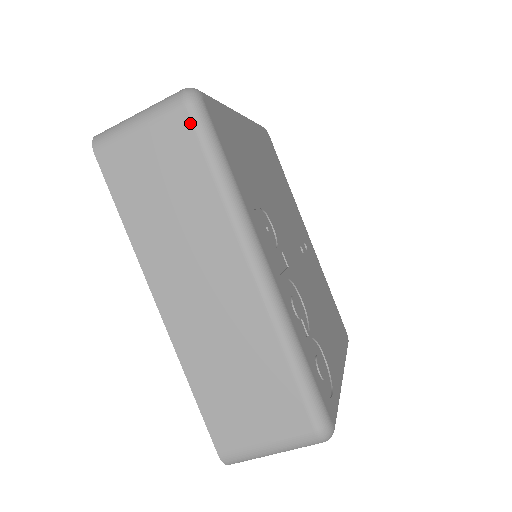
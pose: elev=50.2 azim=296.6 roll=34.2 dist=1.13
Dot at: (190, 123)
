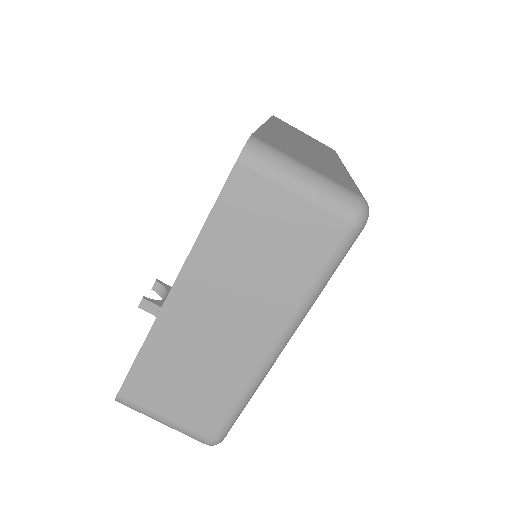
Dot at: (333, 150)
